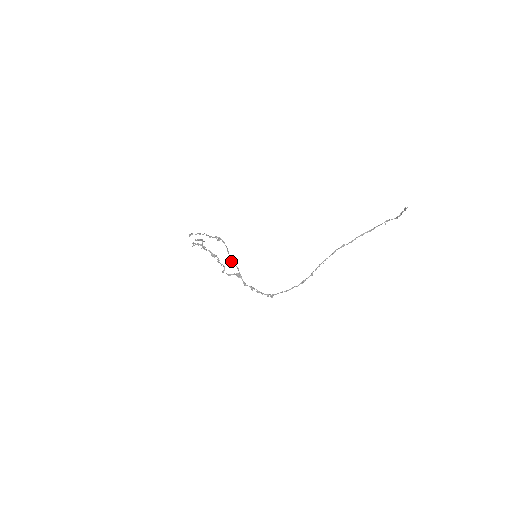
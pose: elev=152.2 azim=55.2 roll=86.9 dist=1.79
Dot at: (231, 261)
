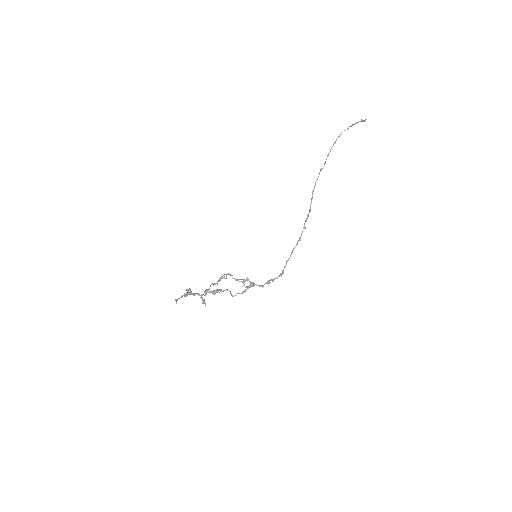
Dot at: (241, 281)
